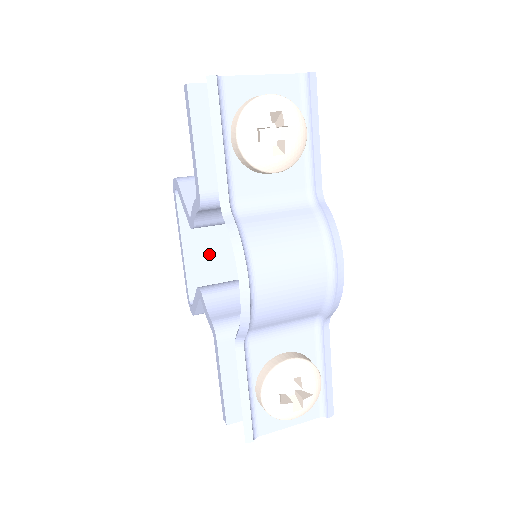
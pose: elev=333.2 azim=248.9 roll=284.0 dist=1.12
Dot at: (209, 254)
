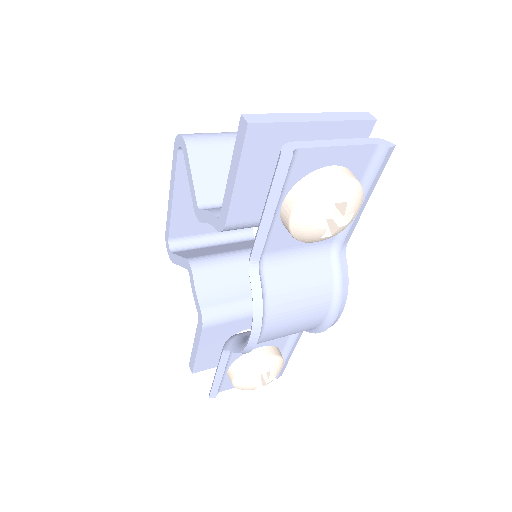
Dot at: occluded
